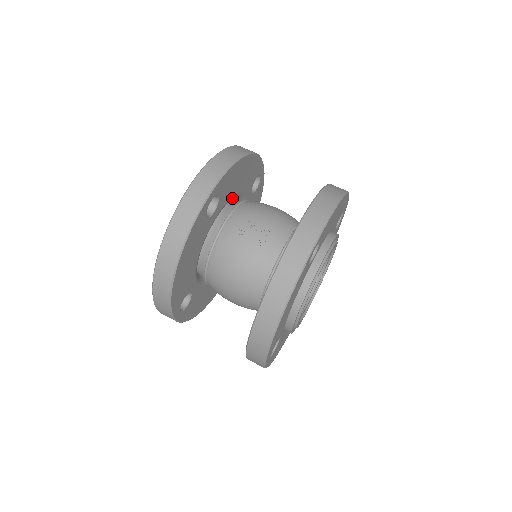
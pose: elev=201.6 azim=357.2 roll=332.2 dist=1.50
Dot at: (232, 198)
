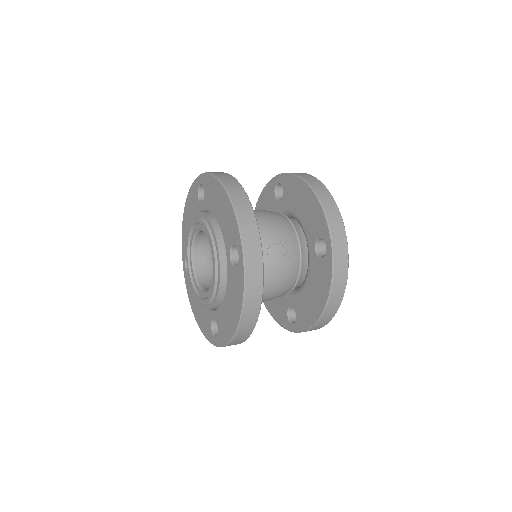
Dot at: occluded
